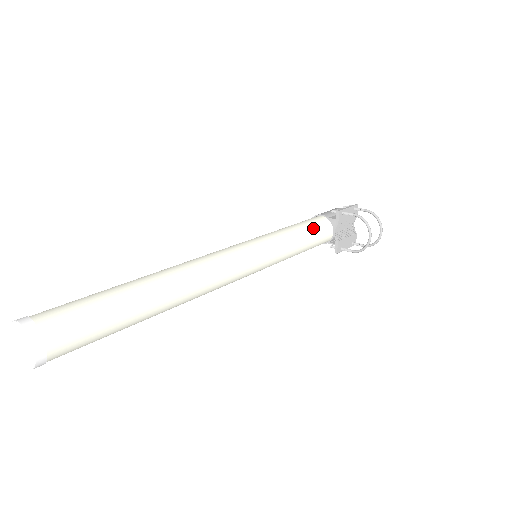
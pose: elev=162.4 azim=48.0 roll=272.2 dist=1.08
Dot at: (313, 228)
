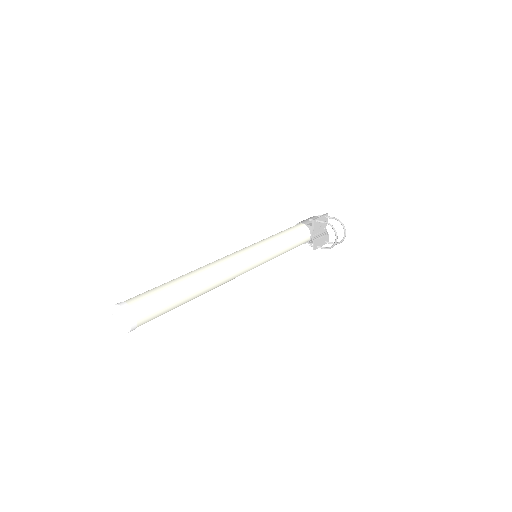
Dot at: (295, 233)
